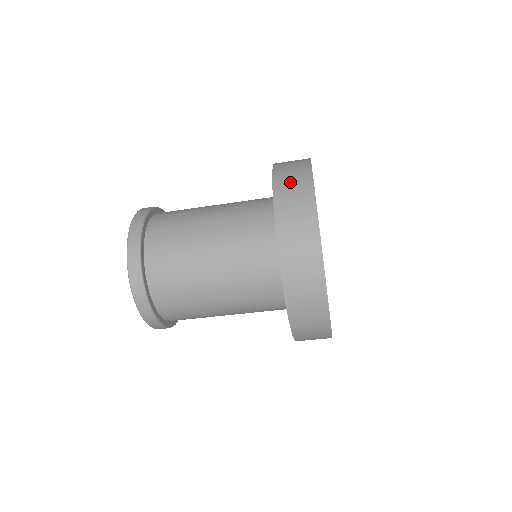
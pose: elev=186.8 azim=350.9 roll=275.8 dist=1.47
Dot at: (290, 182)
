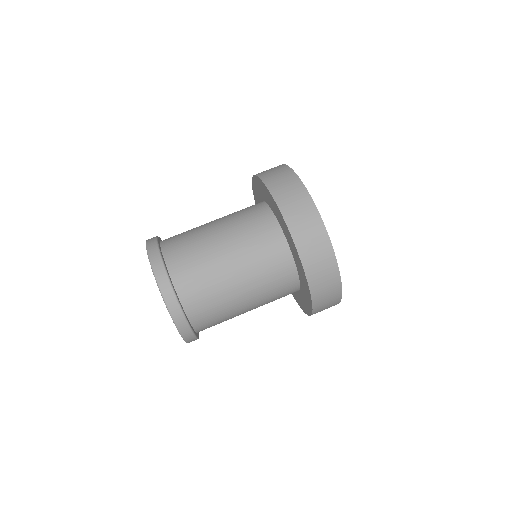
Dot at: (281, 184)
